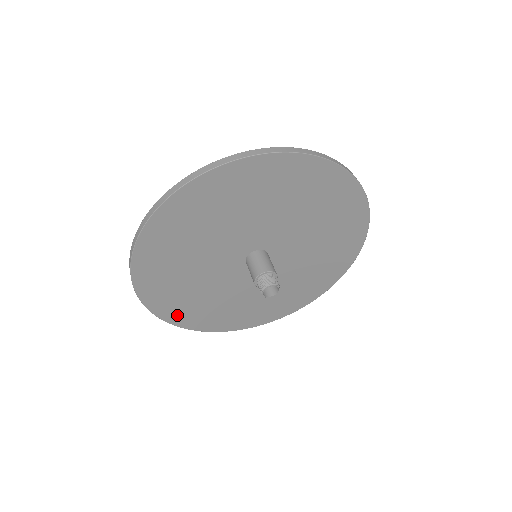
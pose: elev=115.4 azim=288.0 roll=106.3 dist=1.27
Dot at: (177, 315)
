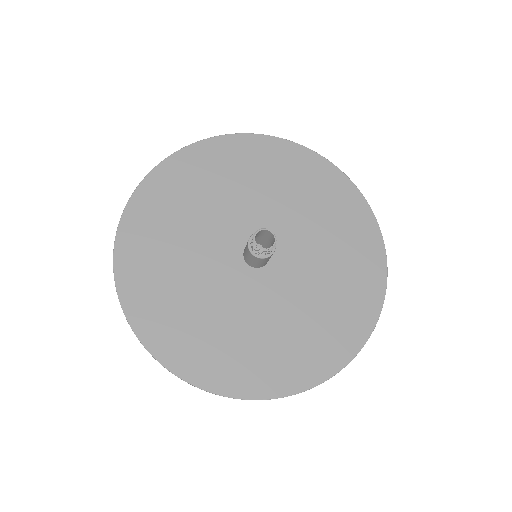
Dot at: (153, 328)
